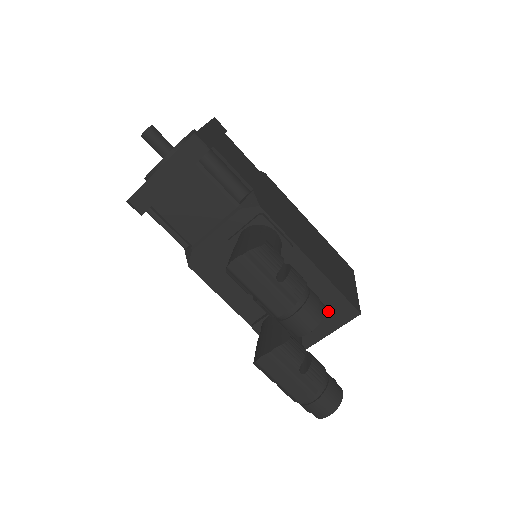
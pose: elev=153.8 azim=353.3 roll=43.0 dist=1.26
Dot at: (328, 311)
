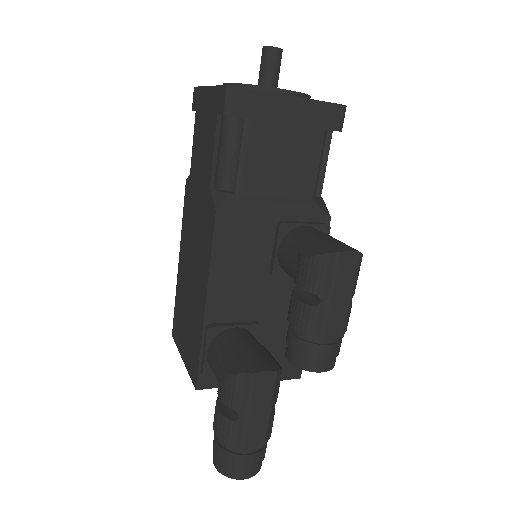
Dot at: (281, 358)
